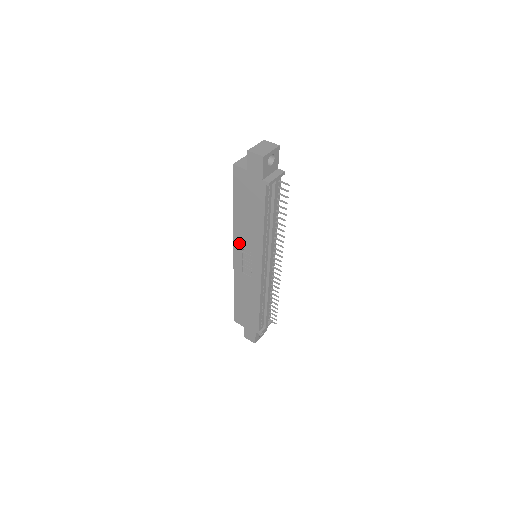
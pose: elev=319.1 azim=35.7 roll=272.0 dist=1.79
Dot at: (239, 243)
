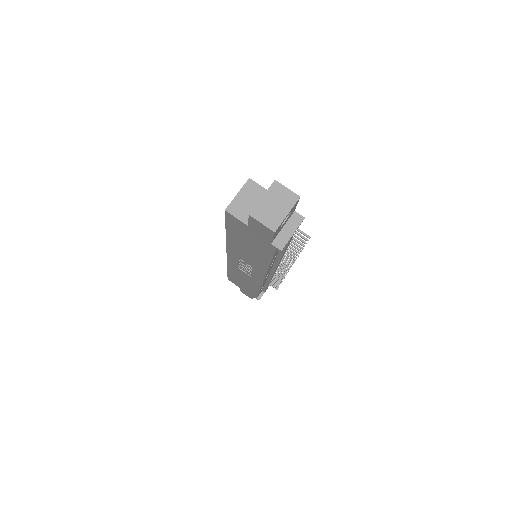
Dot at: (234, 254)
